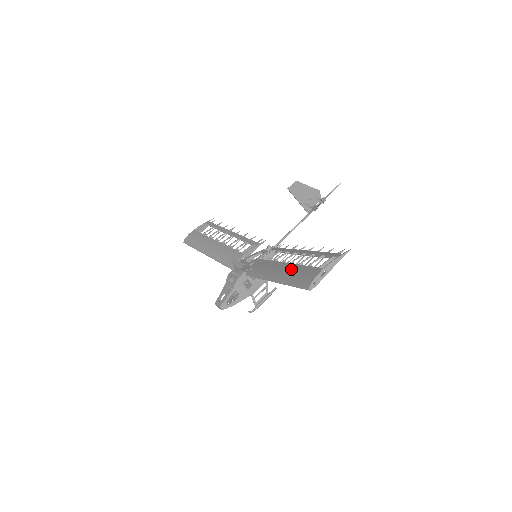
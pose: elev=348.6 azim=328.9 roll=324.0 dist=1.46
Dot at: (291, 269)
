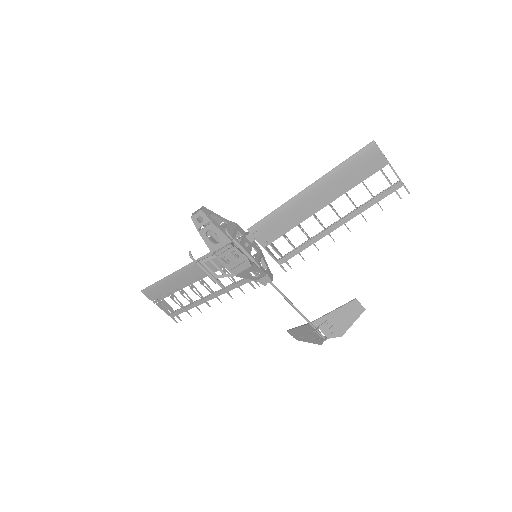
Dot at: occluded
